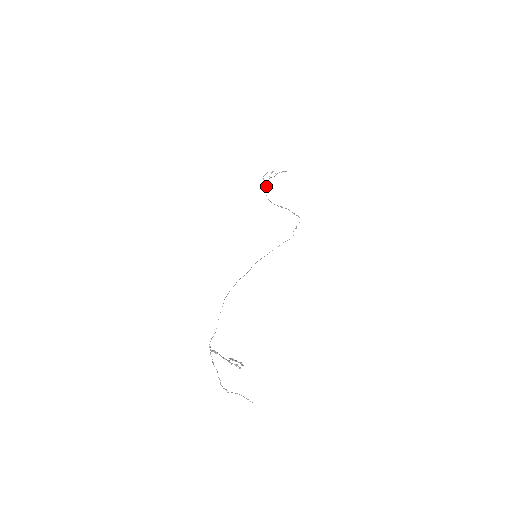
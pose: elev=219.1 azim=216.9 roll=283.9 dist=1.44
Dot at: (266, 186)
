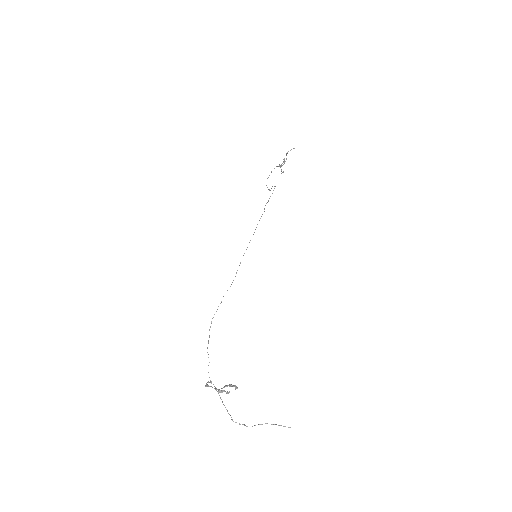
Dot at: occluded
